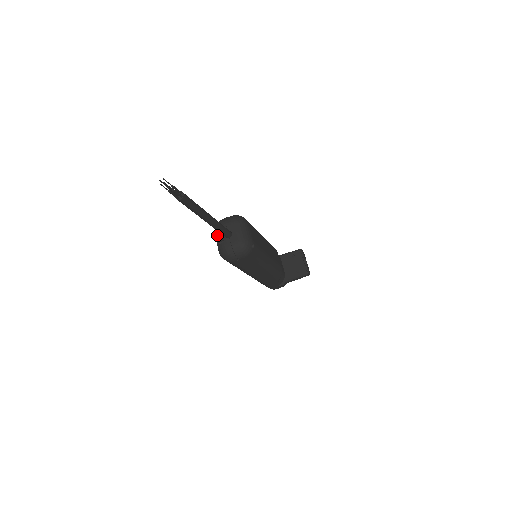
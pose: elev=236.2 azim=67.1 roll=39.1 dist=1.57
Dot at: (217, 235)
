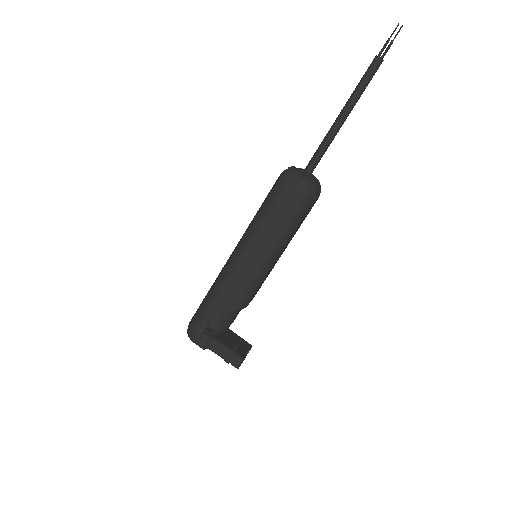
Dot at: occluded
